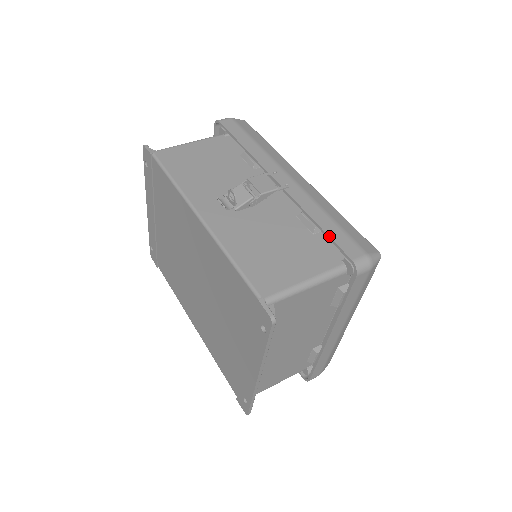
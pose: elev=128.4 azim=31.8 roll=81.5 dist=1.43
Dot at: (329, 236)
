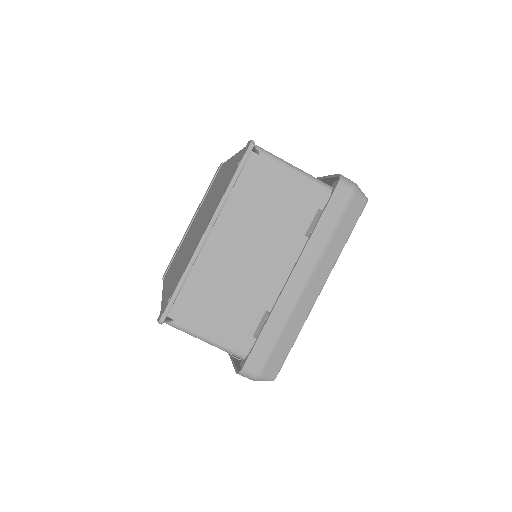
Dot at: (328, 175)
